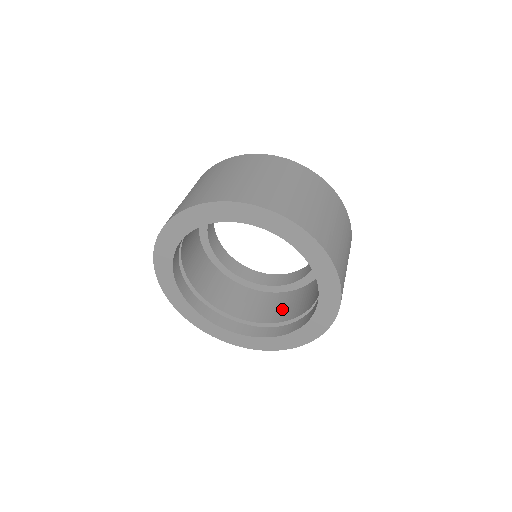
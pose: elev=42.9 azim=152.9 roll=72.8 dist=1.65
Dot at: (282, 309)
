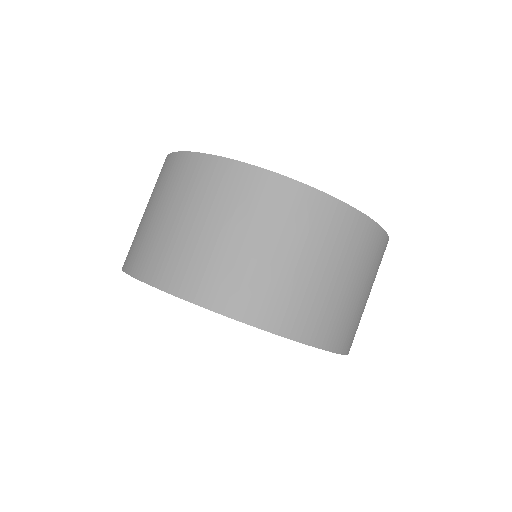
Dot at: occluded
